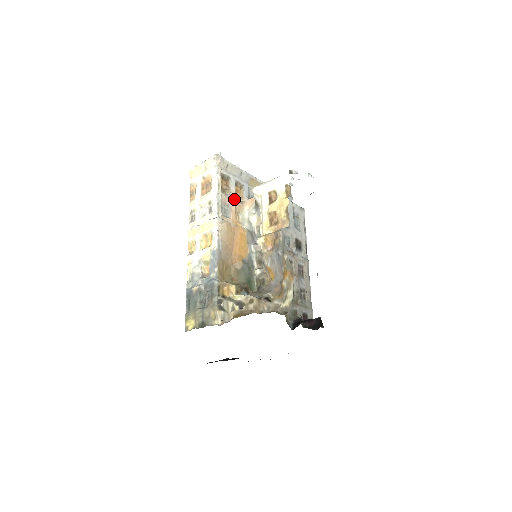
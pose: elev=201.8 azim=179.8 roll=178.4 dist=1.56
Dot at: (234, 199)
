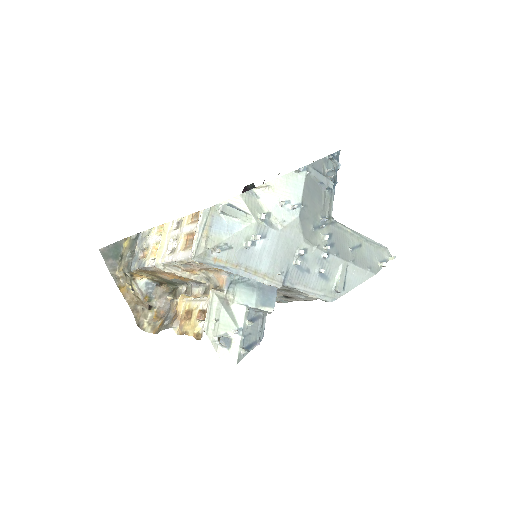
Dot at: (202, 268)
